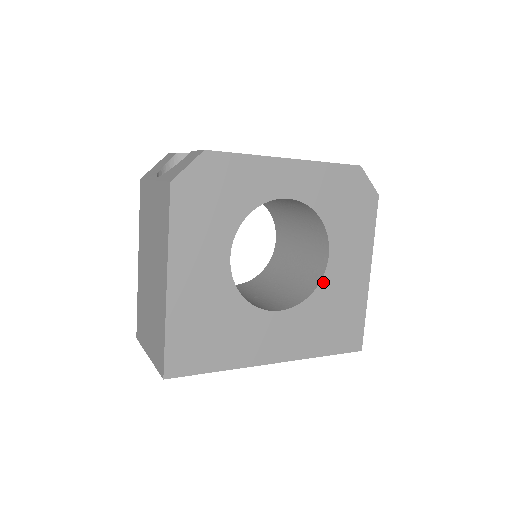
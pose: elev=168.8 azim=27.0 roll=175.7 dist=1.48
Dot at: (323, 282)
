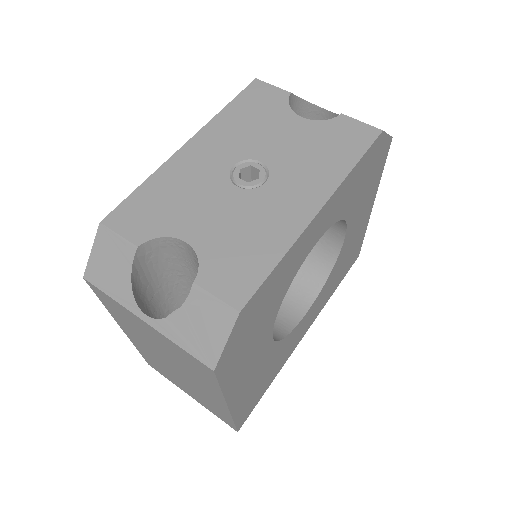
Dot at: (339, 256)
